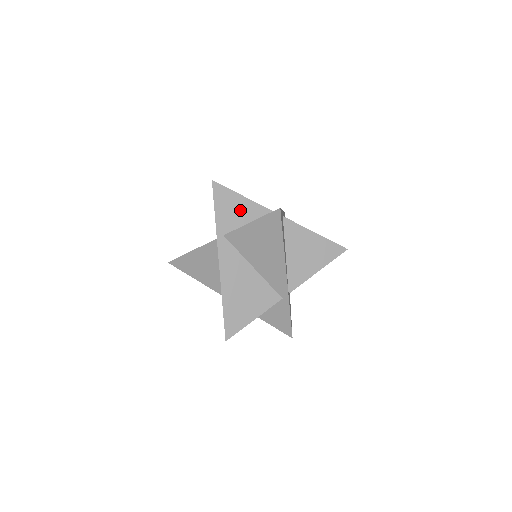
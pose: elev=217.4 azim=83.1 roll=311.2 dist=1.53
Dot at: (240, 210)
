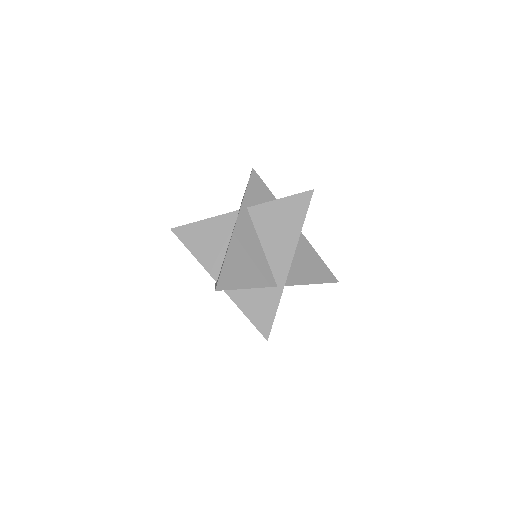
Dot at: (266, 200)
